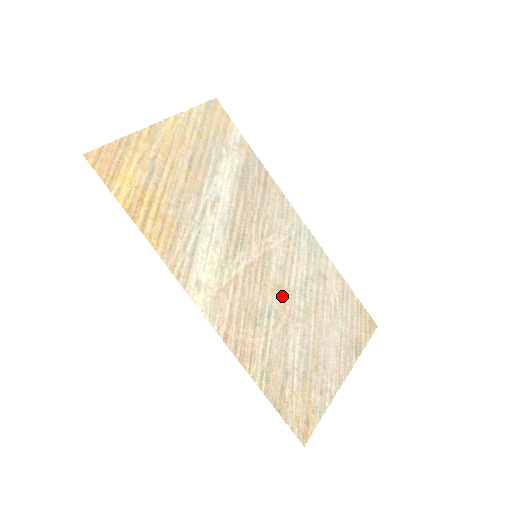
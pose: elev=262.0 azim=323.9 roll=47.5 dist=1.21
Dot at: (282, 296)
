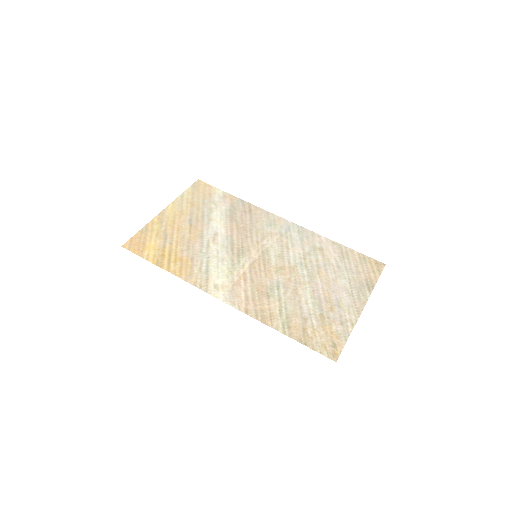
Dot at: (286, 273)
